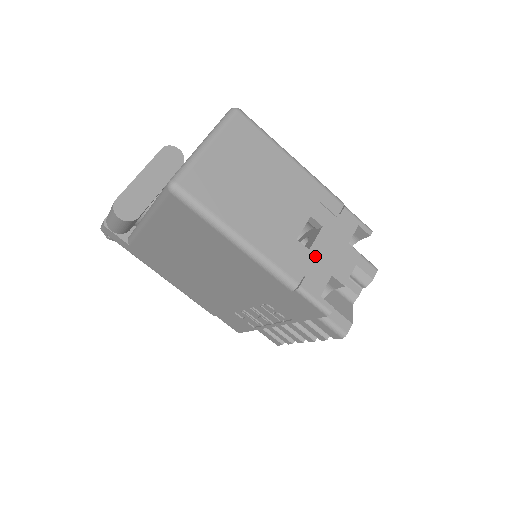
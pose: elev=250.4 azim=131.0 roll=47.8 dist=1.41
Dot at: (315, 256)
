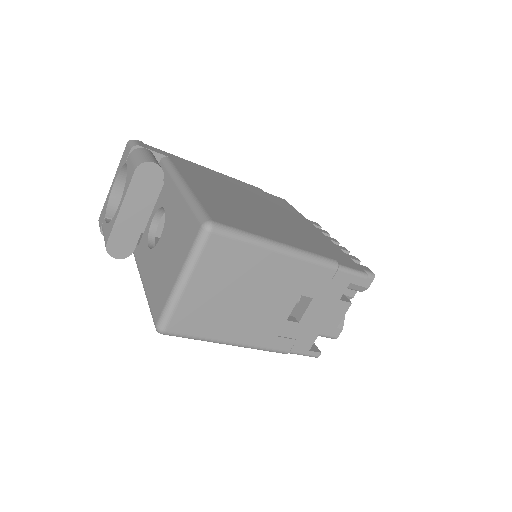
Dot at: (304, 325)
